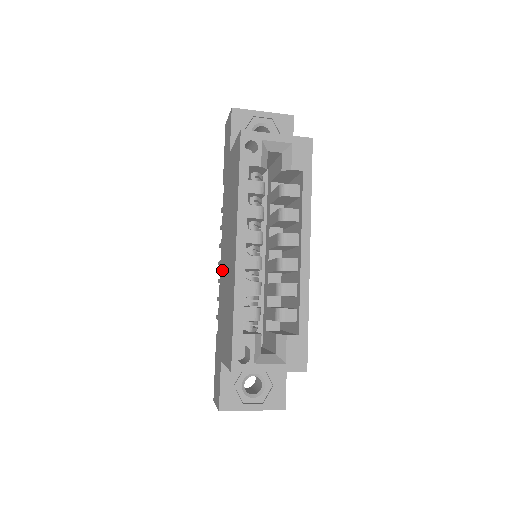
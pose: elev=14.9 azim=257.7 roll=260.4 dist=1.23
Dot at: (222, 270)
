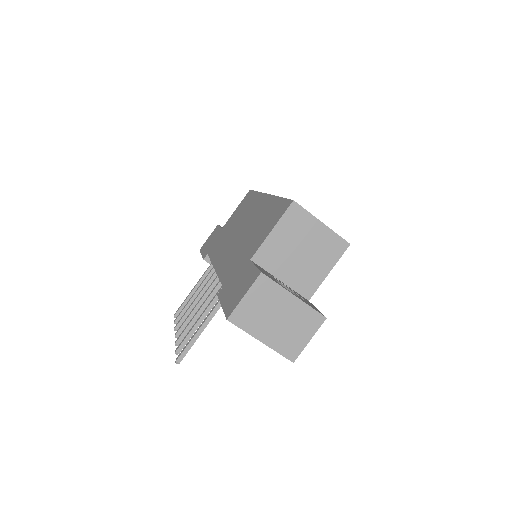
Dot at: (225, 256)
